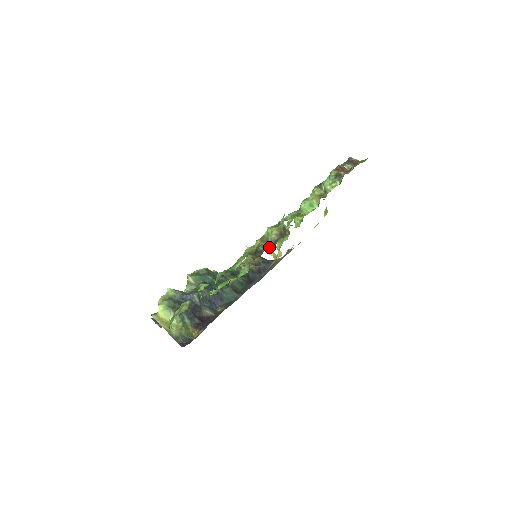
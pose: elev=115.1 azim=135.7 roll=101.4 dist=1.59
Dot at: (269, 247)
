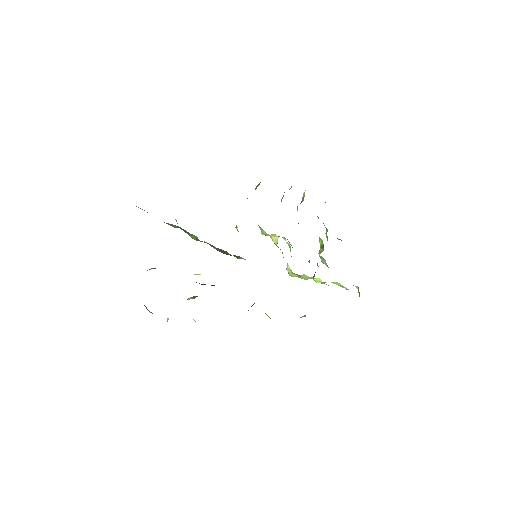
Dot at: occluded
